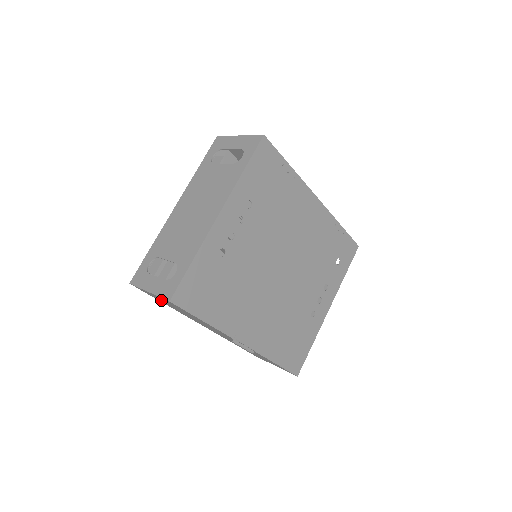
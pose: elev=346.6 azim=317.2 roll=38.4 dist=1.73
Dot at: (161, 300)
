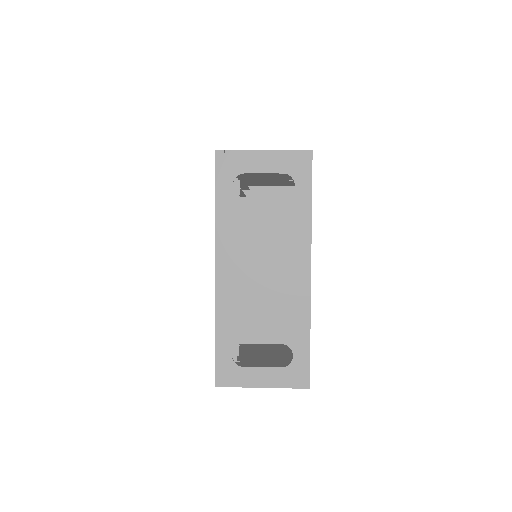
Dot at: occluded
